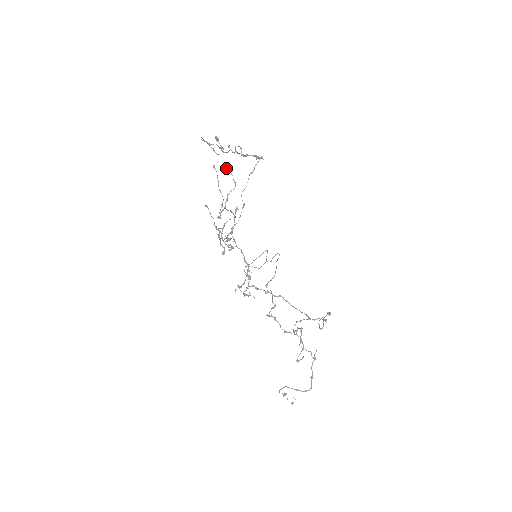
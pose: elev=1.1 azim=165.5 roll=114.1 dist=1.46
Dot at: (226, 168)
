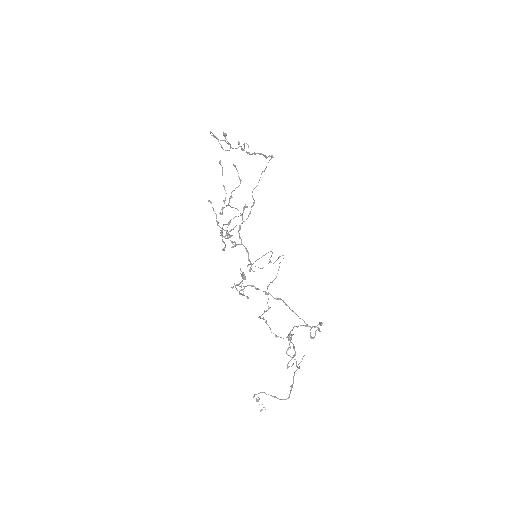
Dot at: occluded
